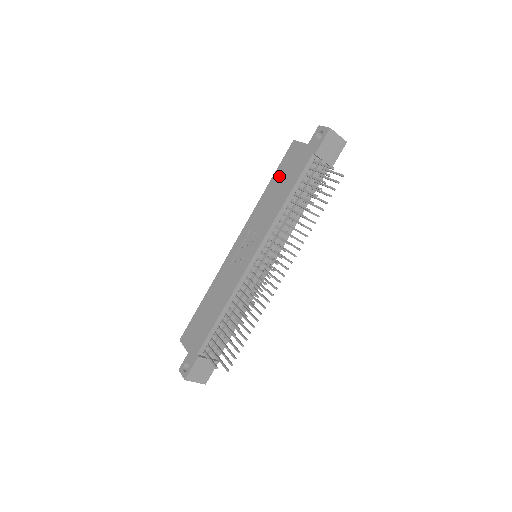
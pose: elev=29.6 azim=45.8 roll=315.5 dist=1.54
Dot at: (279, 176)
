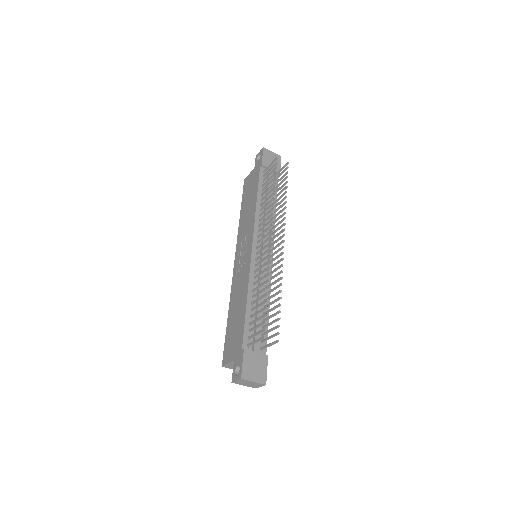
Dot at: (245, 200)
